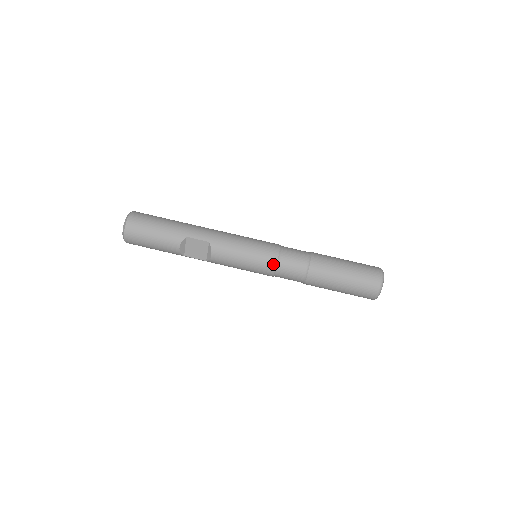
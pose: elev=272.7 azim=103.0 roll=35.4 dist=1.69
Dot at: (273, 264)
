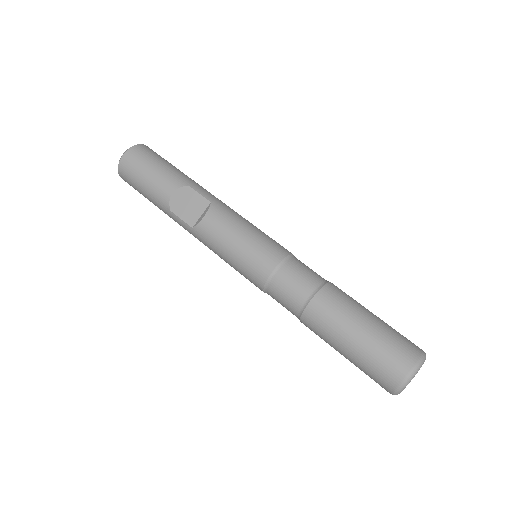
Dot at: (274, 261)
